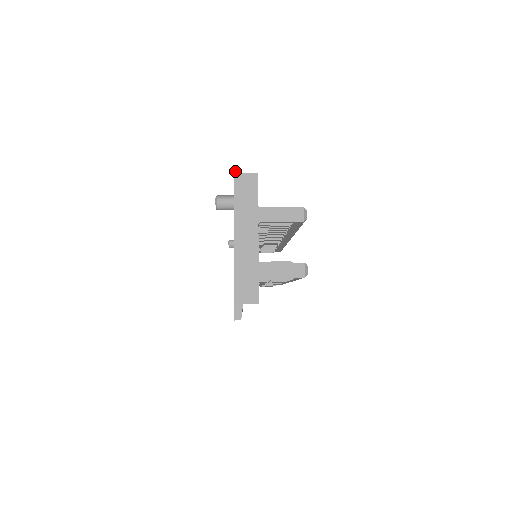
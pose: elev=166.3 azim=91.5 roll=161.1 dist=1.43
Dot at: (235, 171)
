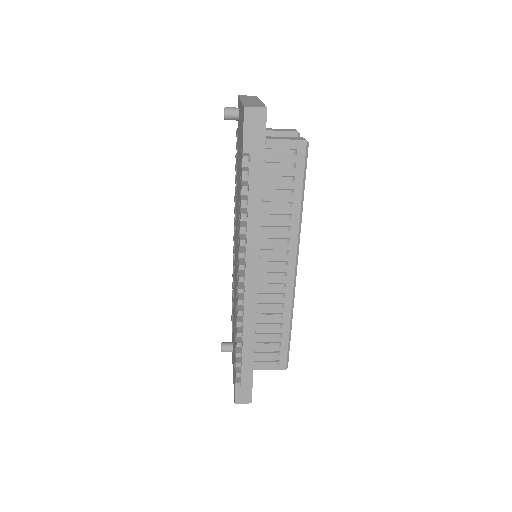
Dot at: occluded
